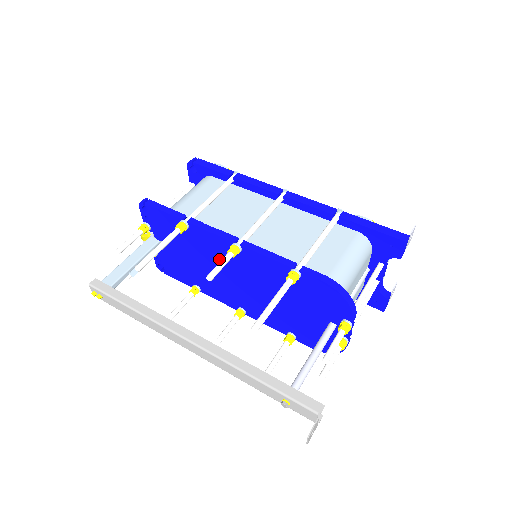
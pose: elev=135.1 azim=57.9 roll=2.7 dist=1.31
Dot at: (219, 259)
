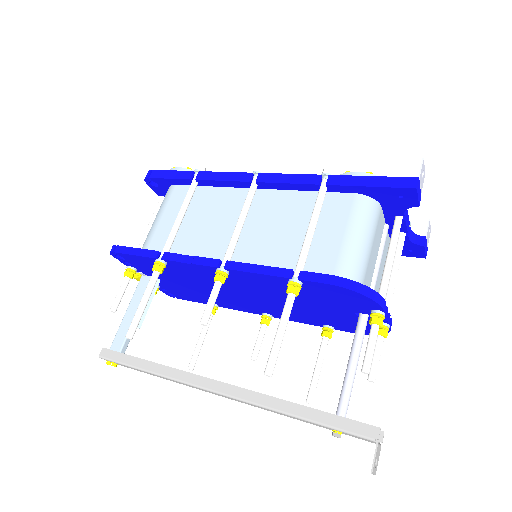
Dot at: (214, 282)
